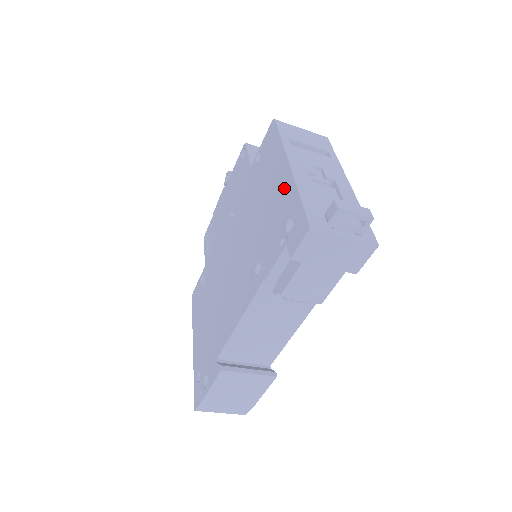
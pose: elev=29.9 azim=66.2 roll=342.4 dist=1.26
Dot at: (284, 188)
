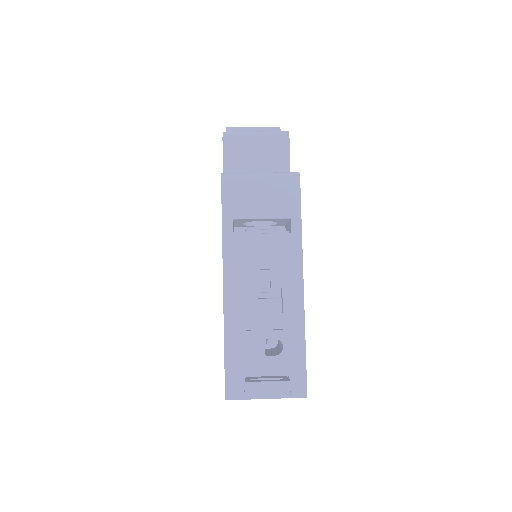
Dot at: occluded
